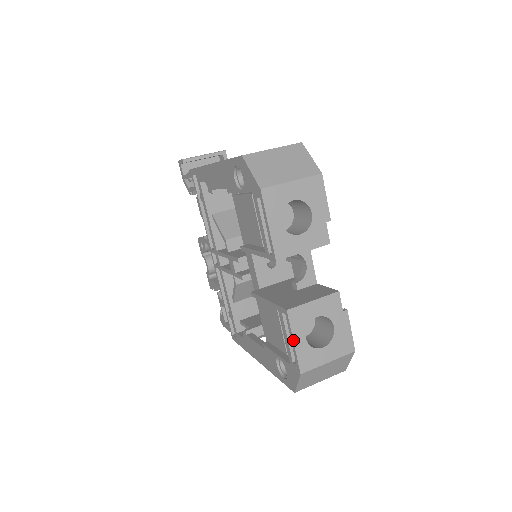
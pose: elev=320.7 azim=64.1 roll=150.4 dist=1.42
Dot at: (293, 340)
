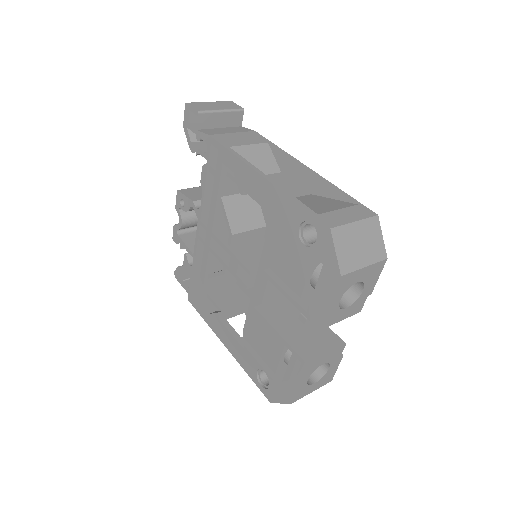
Dot at: (299, 383)
